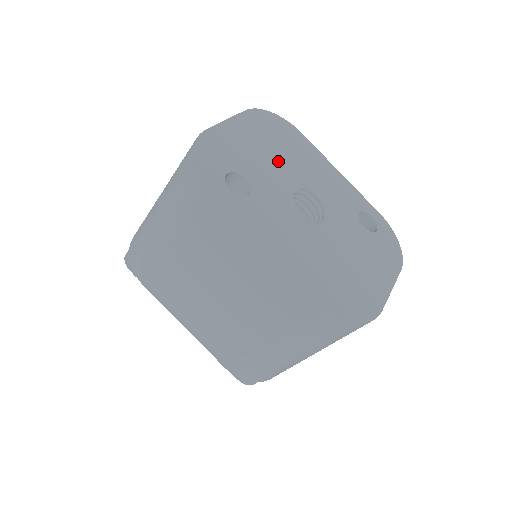
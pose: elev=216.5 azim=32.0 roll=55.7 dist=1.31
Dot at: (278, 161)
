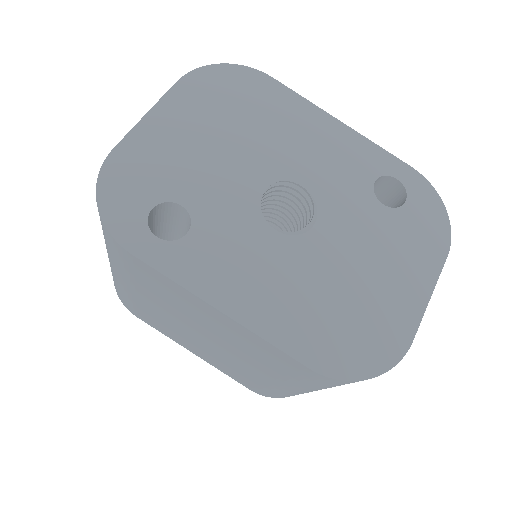
Dot at: (234, 149)
